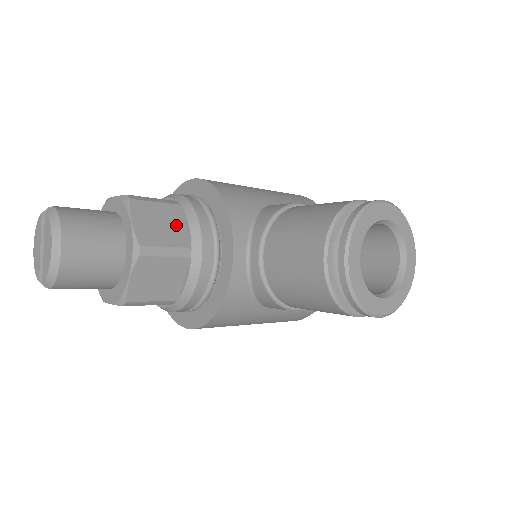
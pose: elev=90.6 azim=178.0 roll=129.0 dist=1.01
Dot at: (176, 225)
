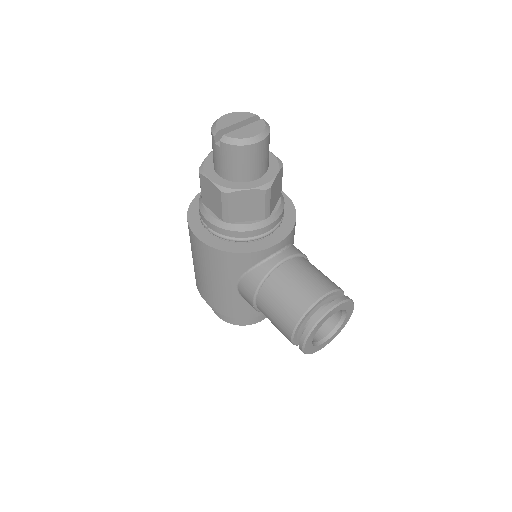
Dot at: (276, 200)
